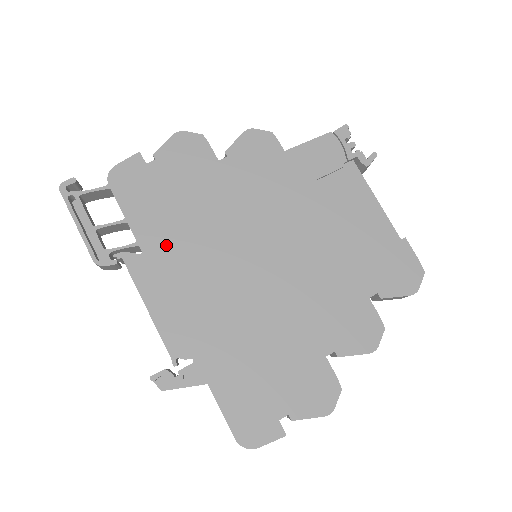
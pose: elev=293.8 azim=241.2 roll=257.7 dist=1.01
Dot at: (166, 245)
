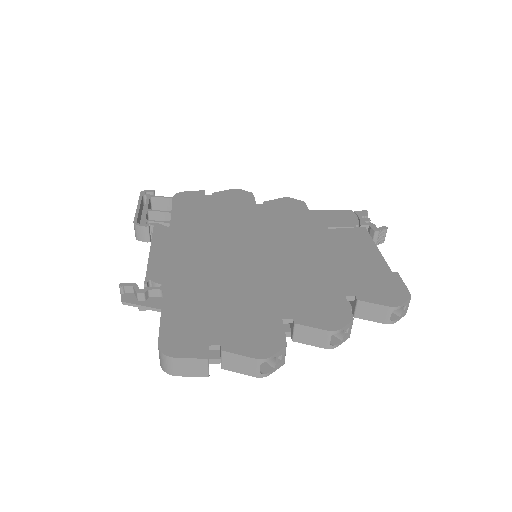
Dot at: (190, 227)
